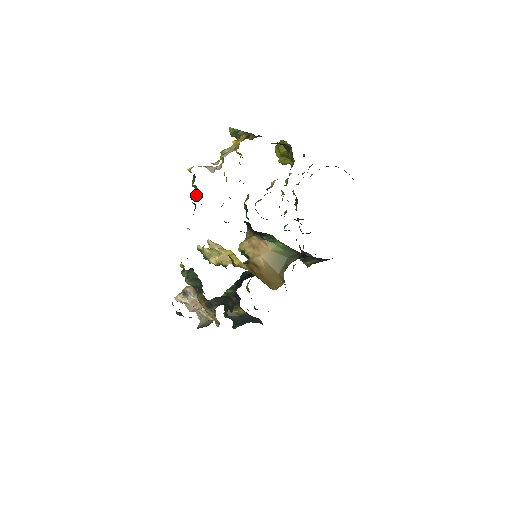
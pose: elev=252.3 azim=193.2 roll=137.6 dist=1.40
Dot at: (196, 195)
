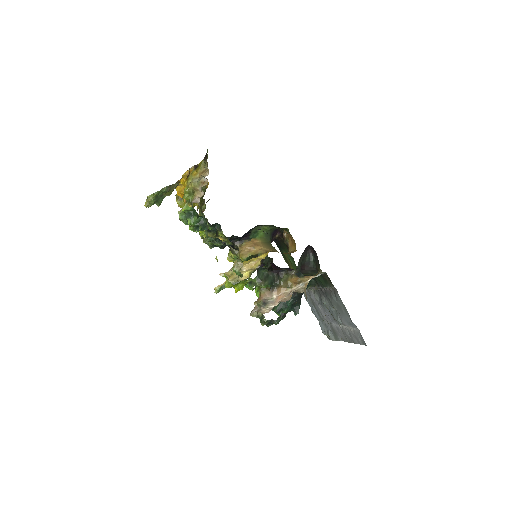
Dot at: (202, 227)
